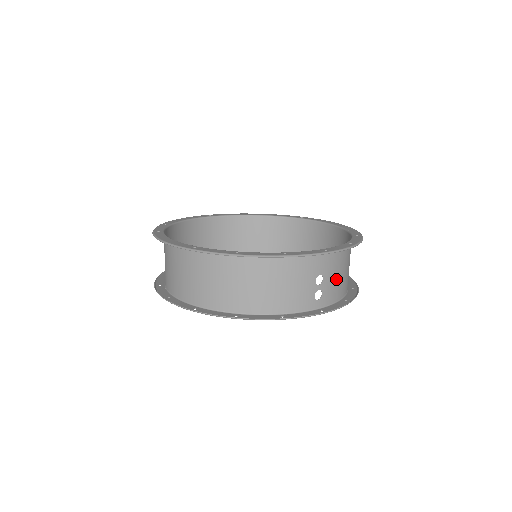
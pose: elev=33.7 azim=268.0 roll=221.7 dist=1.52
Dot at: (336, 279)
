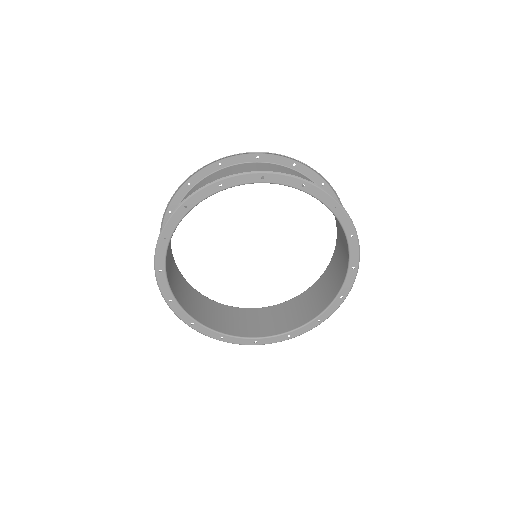
Dot at: occluded
